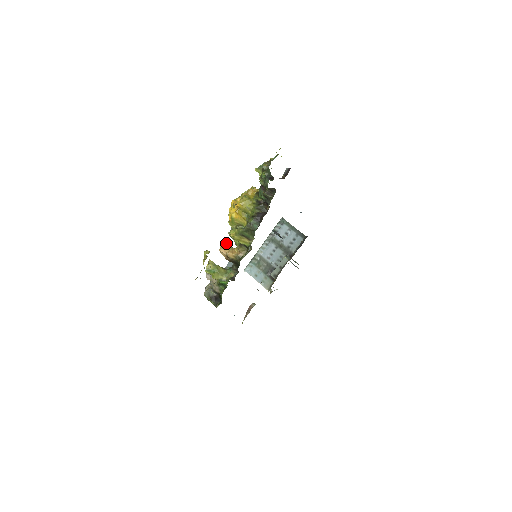
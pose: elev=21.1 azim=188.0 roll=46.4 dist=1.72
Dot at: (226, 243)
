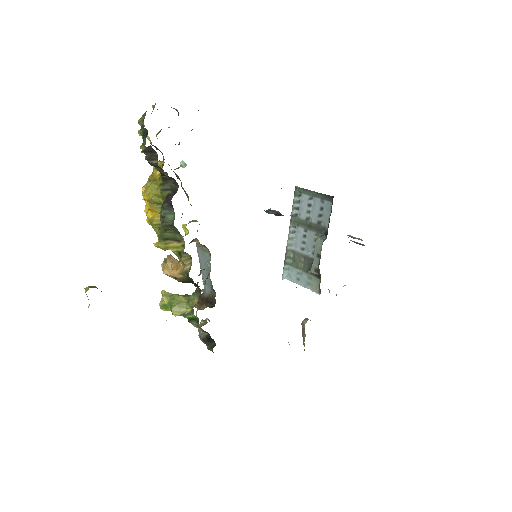
Dot at: (164, 259)
